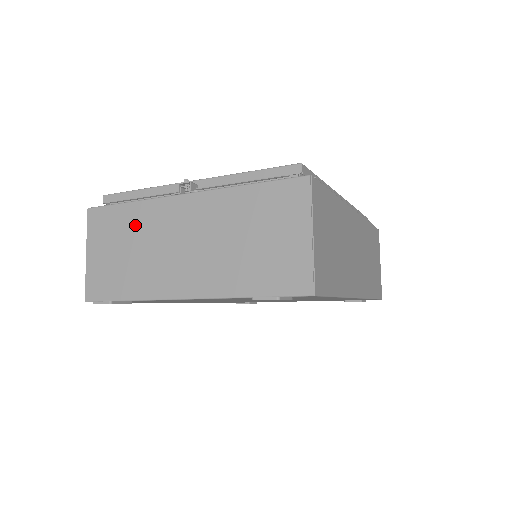
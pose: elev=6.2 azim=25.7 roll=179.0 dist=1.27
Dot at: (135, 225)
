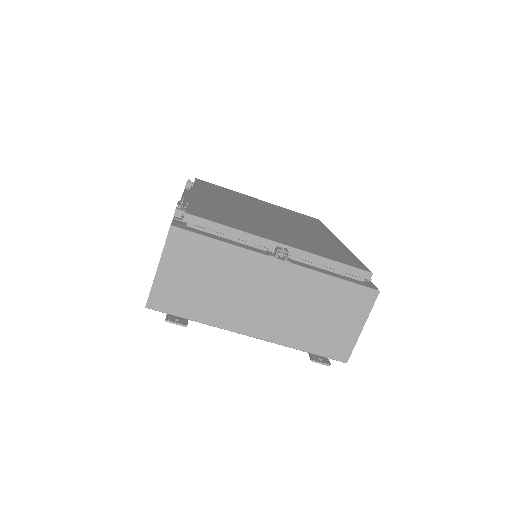
Dot at: (223, 265)
